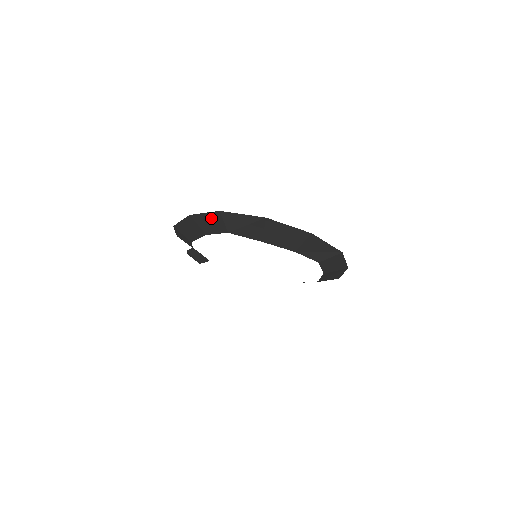
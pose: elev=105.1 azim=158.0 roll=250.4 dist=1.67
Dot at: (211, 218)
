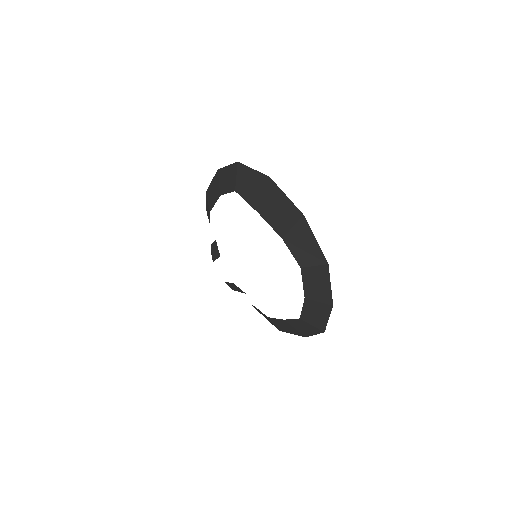
Dot at: (230, 172)
